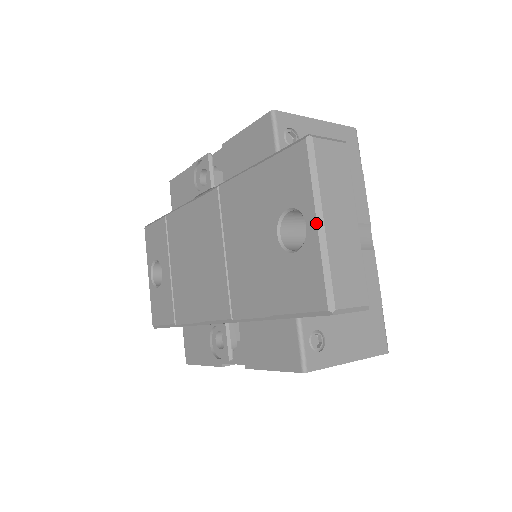
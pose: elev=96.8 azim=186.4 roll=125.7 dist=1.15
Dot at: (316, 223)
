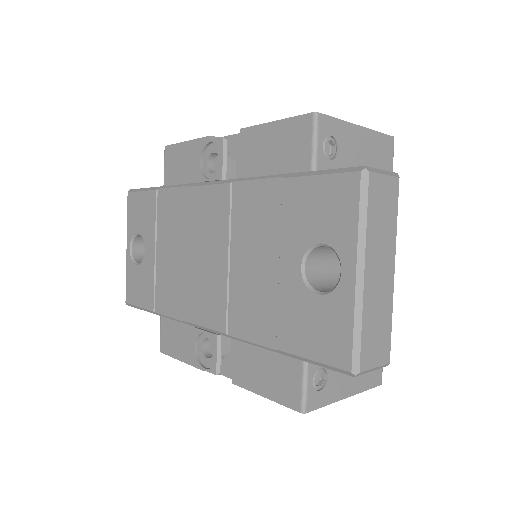
Dot at: (355, 274)
